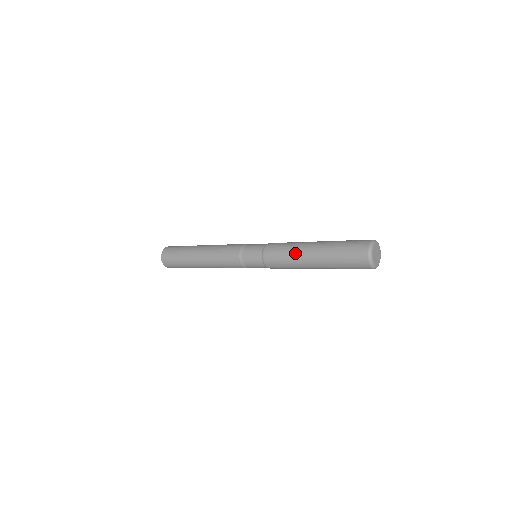
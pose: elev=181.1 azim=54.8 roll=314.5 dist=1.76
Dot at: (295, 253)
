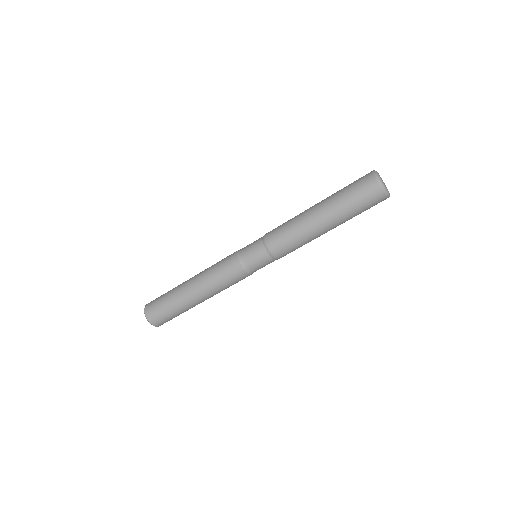
Dot at: occluded
